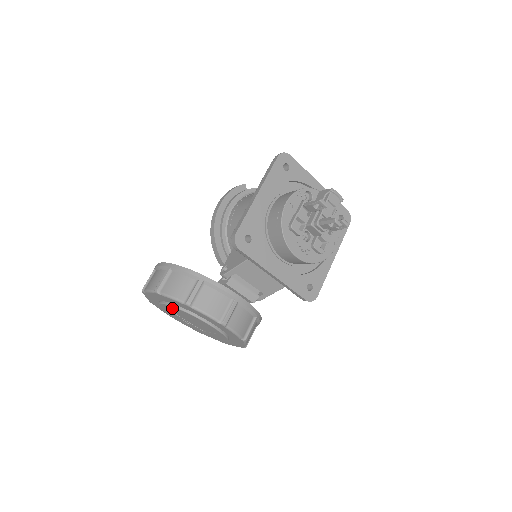
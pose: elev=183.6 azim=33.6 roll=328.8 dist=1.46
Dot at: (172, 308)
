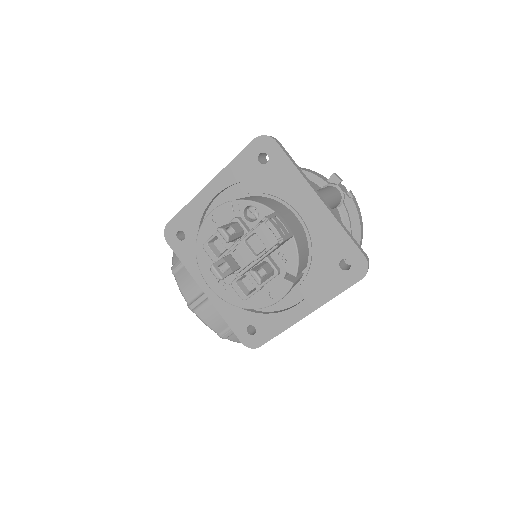
Dot at: occluded
